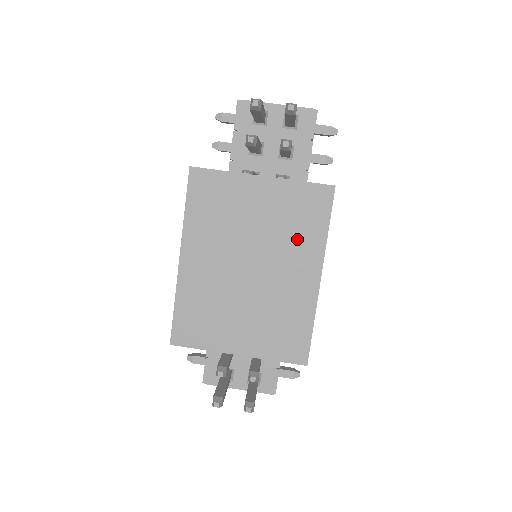
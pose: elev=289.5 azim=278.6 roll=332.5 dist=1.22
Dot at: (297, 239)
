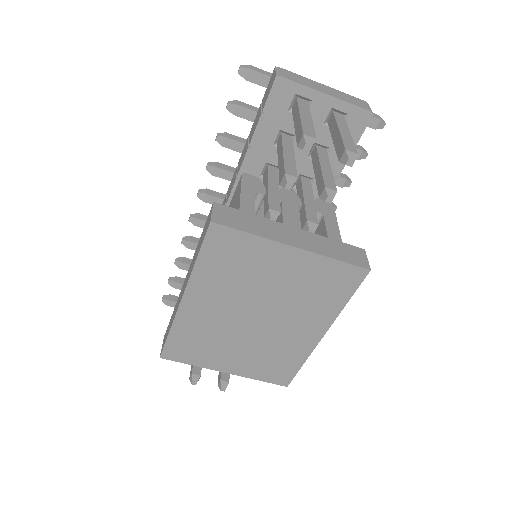
Dot at: (312, 305)
